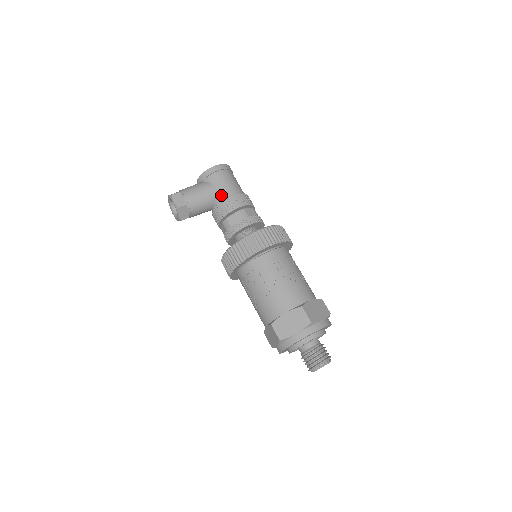
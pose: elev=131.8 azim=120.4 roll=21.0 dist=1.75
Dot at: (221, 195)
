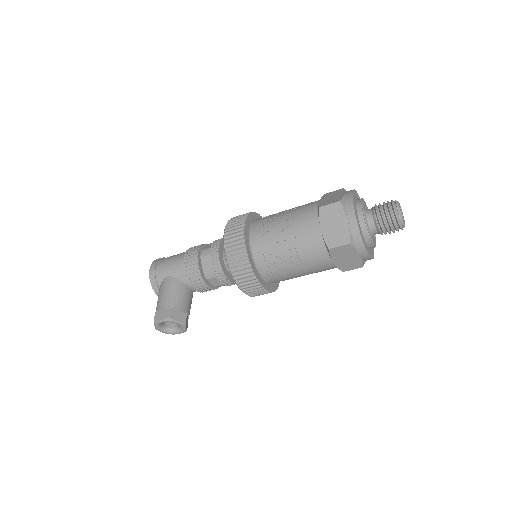
Dot at: (179, 271)
